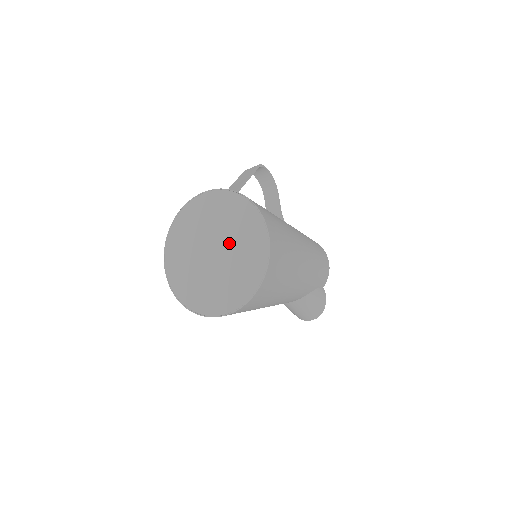
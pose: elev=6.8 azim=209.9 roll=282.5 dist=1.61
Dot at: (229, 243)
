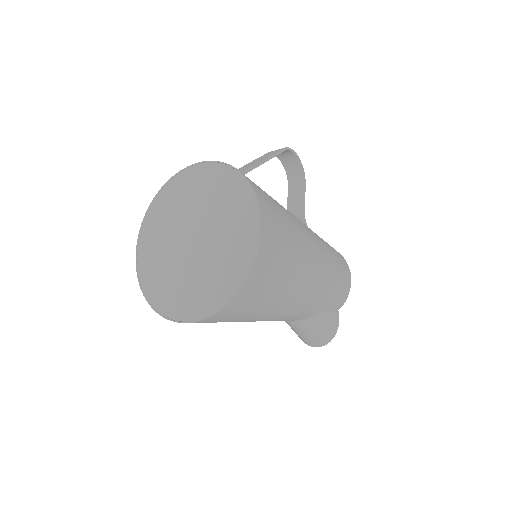
Dot at: (212, 231)
